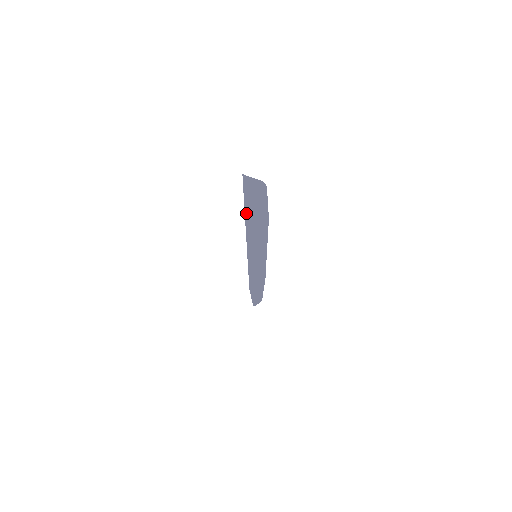
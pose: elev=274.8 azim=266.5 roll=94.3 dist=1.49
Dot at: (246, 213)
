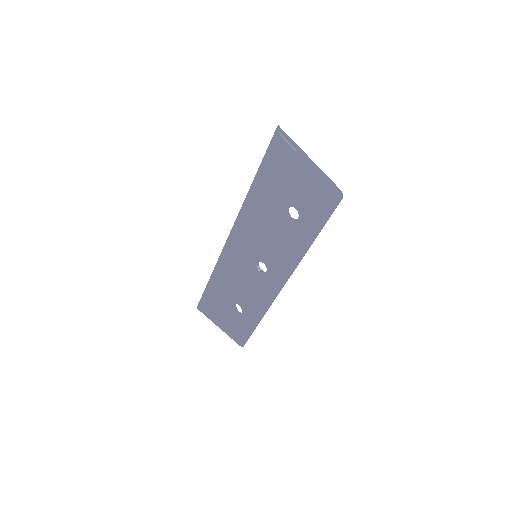
Dot at: (300, 149)
